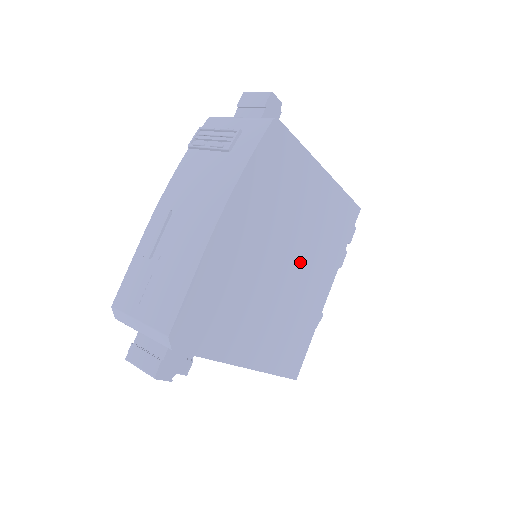
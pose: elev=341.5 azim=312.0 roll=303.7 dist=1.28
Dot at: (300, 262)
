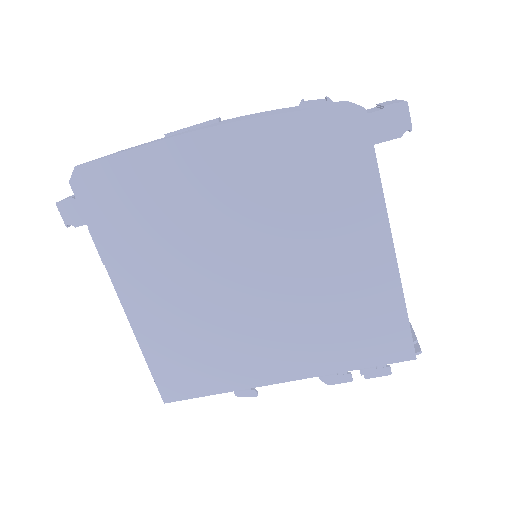
Dot at: (270, 296)
